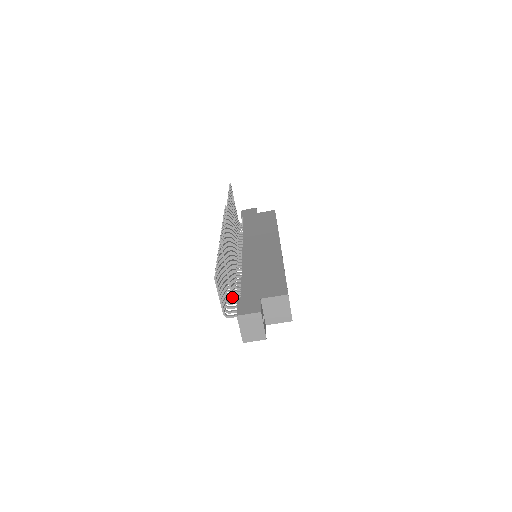
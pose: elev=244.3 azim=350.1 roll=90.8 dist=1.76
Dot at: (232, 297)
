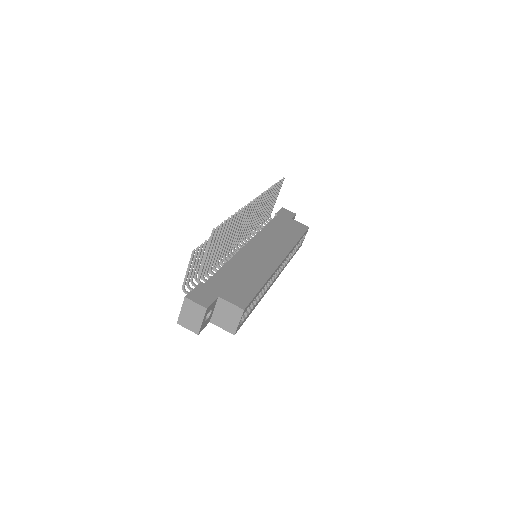
Dot at: (198, 278)
